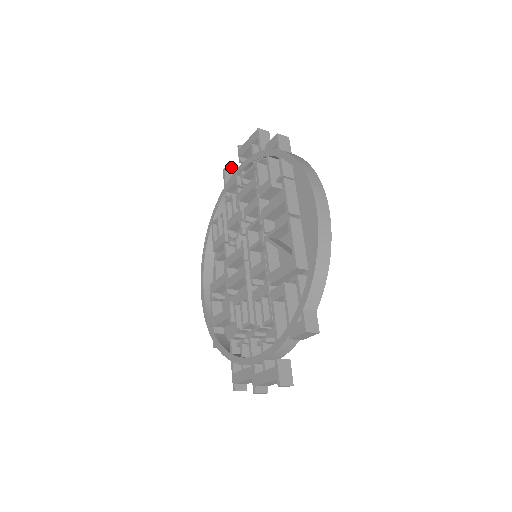
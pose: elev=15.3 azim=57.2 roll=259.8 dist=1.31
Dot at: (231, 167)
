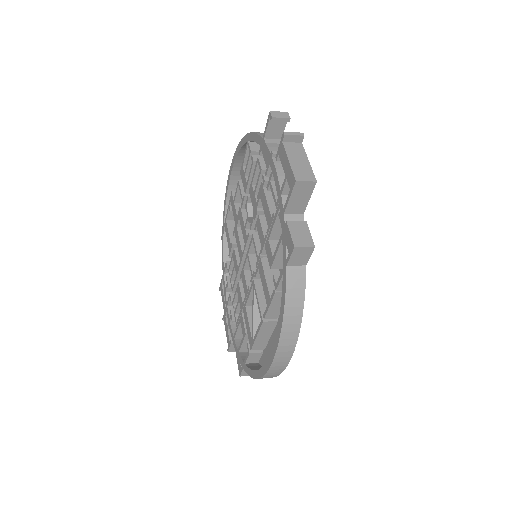
Dot at: (281, 117)
